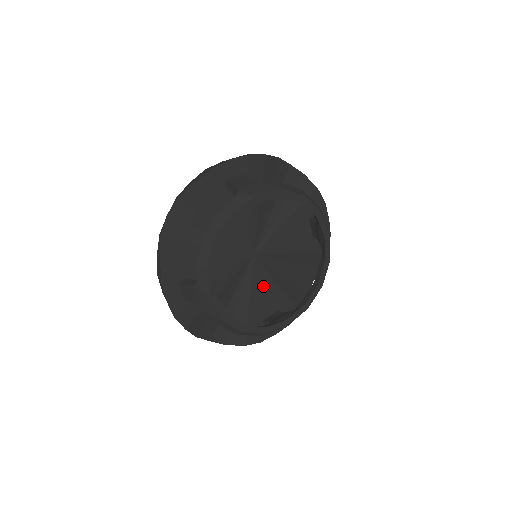
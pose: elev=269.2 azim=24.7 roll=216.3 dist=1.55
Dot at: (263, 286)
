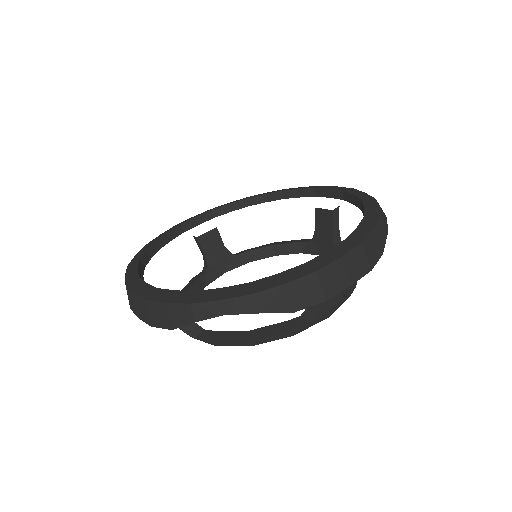
Dot at: occluded
